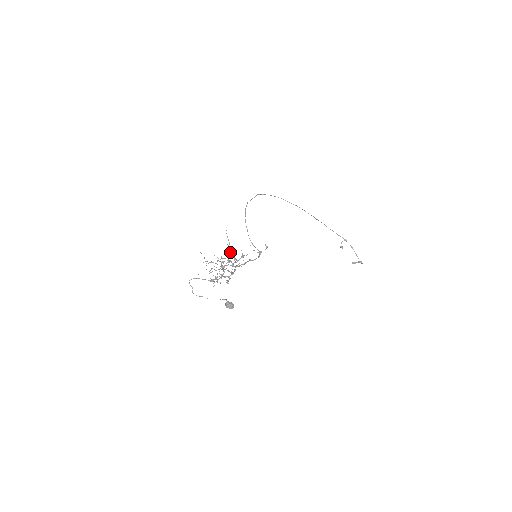
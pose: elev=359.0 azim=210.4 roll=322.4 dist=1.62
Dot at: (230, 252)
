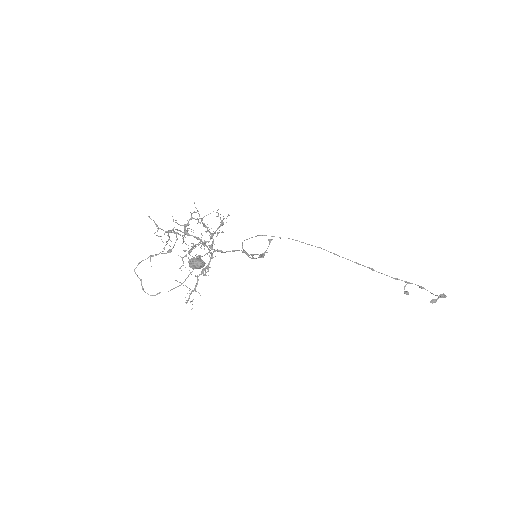
Dot at: occluded
